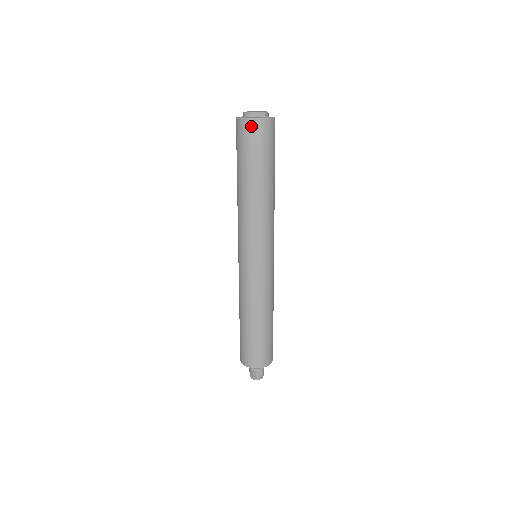
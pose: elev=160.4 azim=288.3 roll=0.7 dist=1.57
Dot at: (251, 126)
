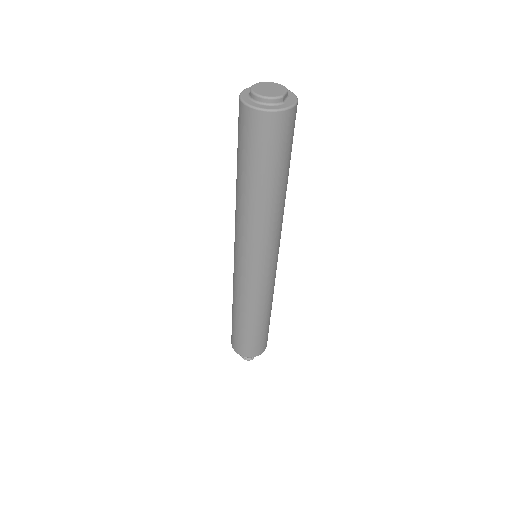
Dot at: (287, 119)
